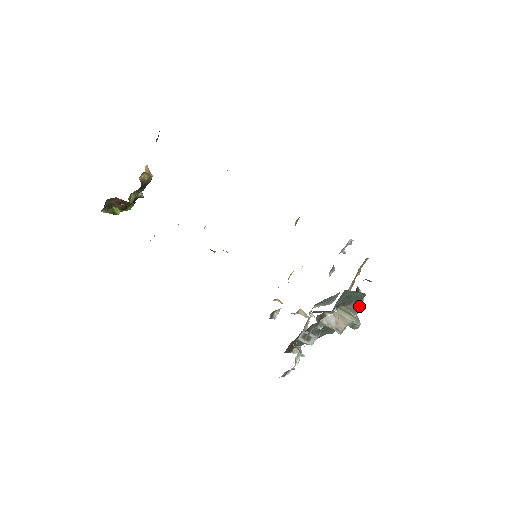
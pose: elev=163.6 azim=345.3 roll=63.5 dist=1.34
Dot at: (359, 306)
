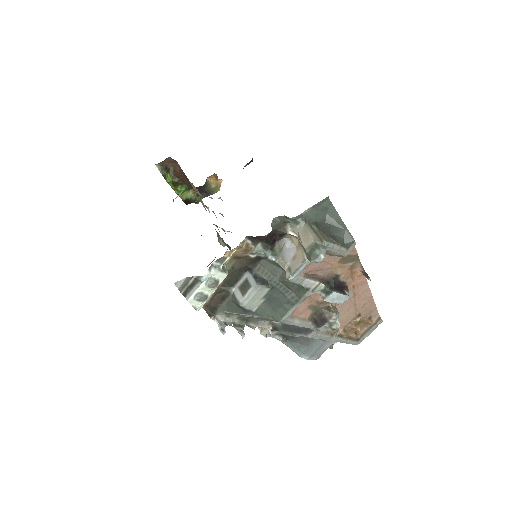
Dot at: (336, 244)
